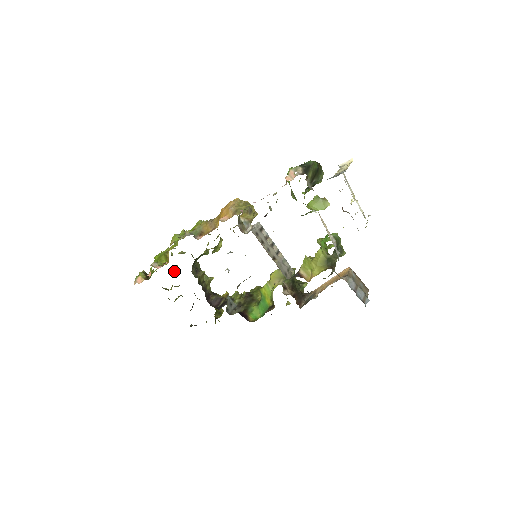
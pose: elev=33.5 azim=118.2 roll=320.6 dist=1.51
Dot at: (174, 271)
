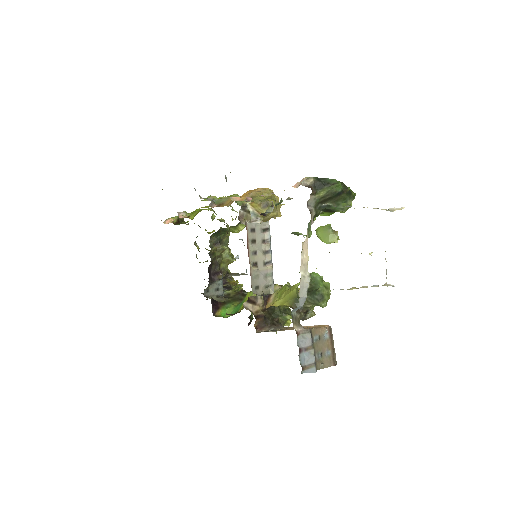
Dot at: (209, 233)
